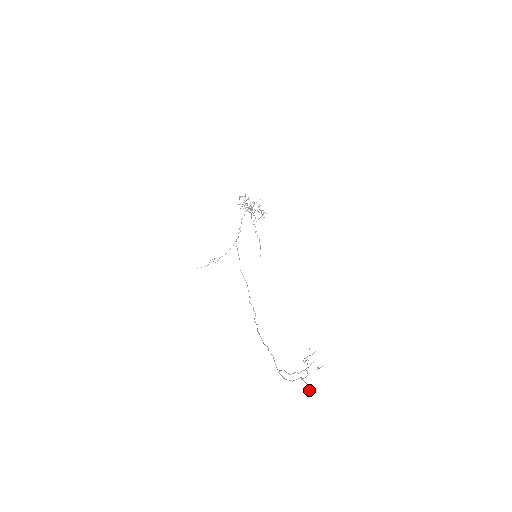
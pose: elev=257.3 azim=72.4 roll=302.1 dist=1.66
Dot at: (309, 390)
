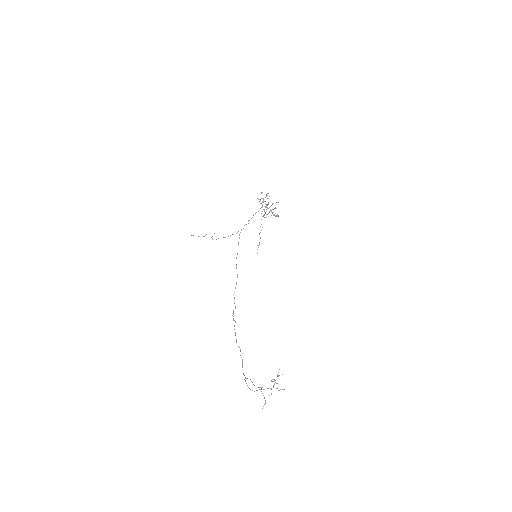
Dot at: occluded
